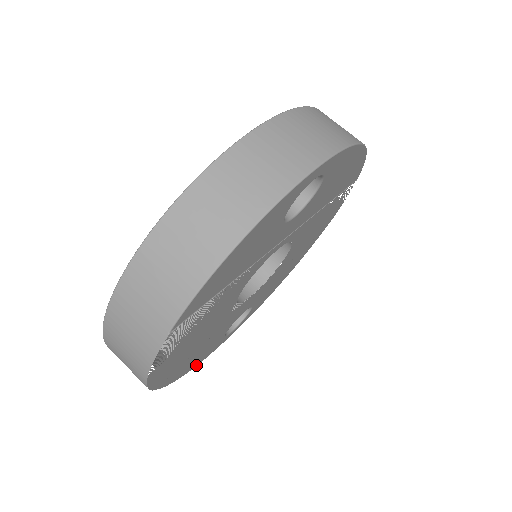
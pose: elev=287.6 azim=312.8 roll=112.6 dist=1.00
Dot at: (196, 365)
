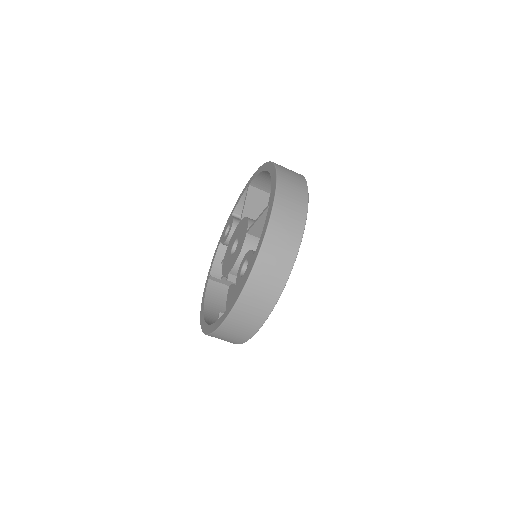
Dot at: occluded
